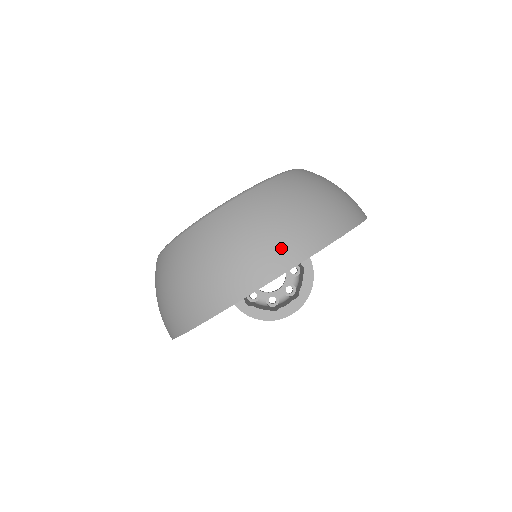
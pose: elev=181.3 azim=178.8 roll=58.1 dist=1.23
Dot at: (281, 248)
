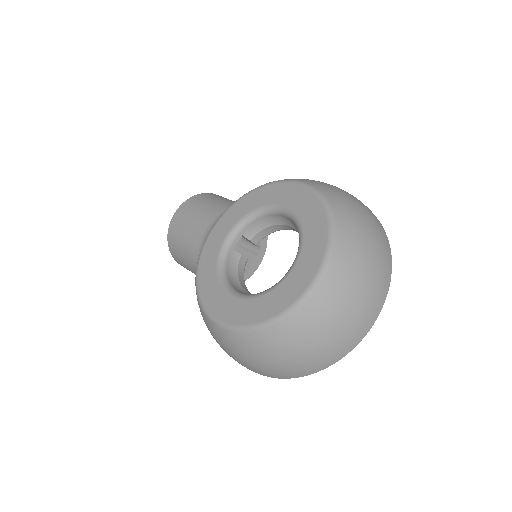
Dot at: (377, 294)
